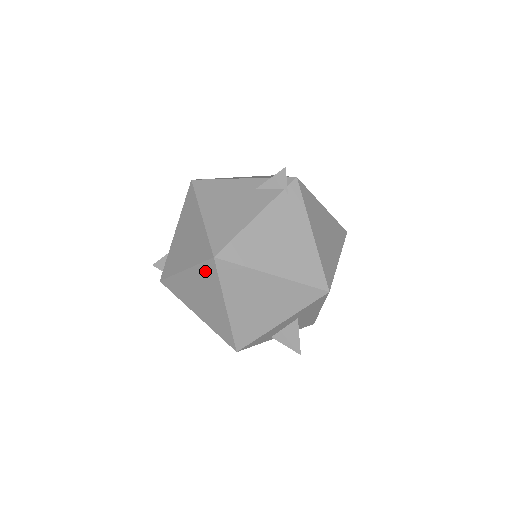
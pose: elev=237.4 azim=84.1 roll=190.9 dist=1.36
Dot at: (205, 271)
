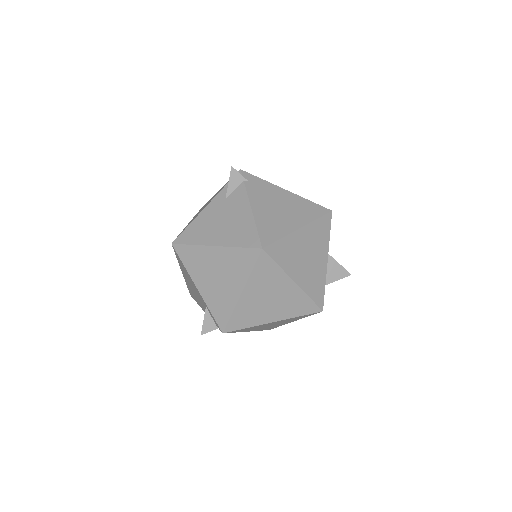
Dot at: (261, 270)
